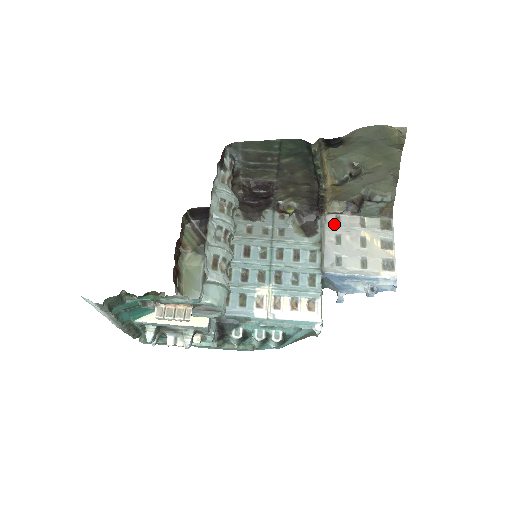
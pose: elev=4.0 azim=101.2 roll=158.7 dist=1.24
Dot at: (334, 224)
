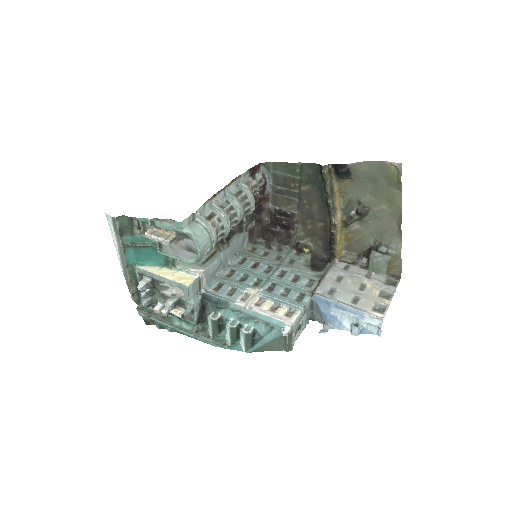
Dot at: (341, 269)
